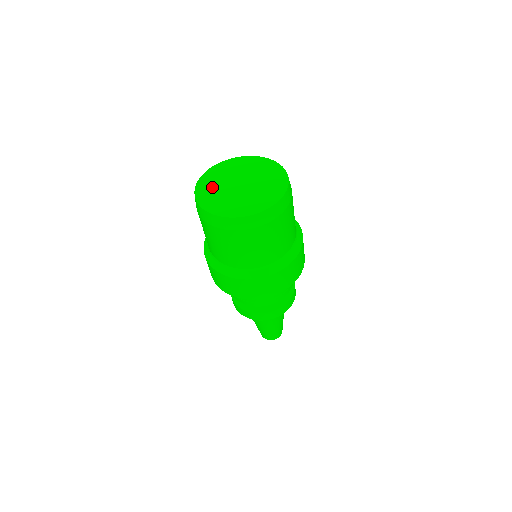
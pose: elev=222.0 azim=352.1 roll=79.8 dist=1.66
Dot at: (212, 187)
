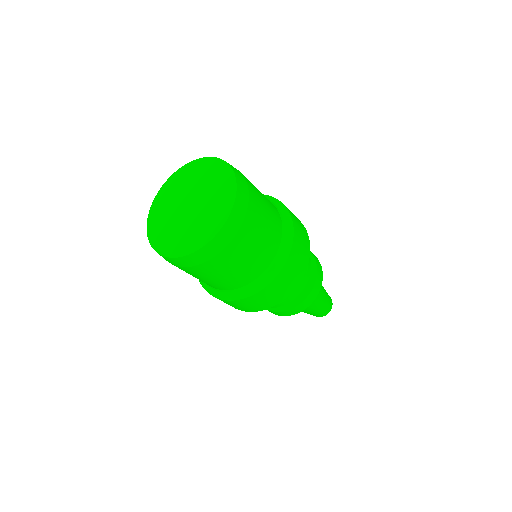
Dot at: (171, 236)
